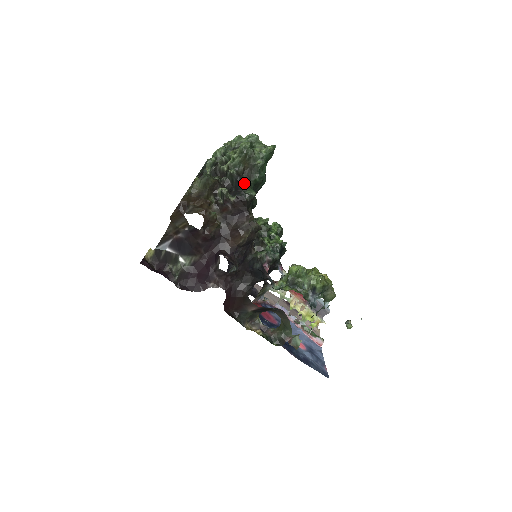
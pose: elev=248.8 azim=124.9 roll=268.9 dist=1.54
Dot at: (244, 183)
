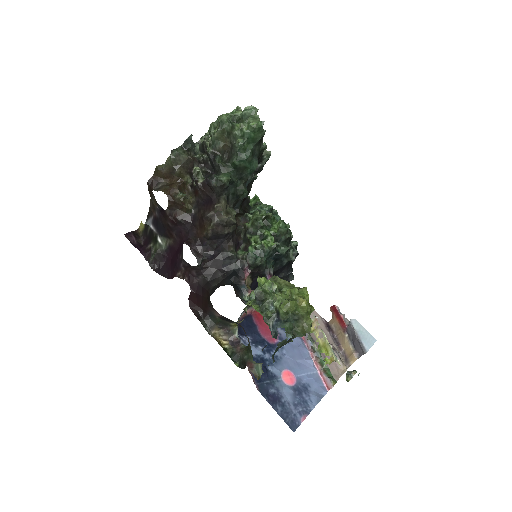
Dot at: (218, 165)
